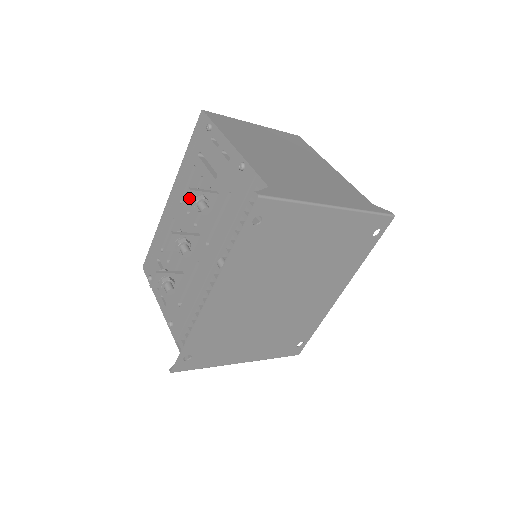
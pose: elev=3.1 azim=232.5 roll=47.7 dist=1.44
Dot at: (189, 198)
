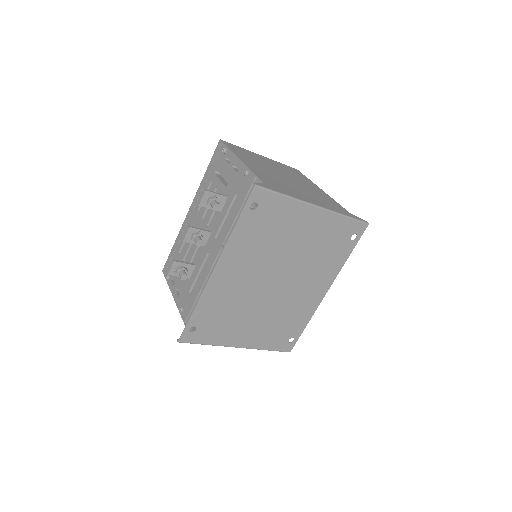
Dot at: (204, 197)
